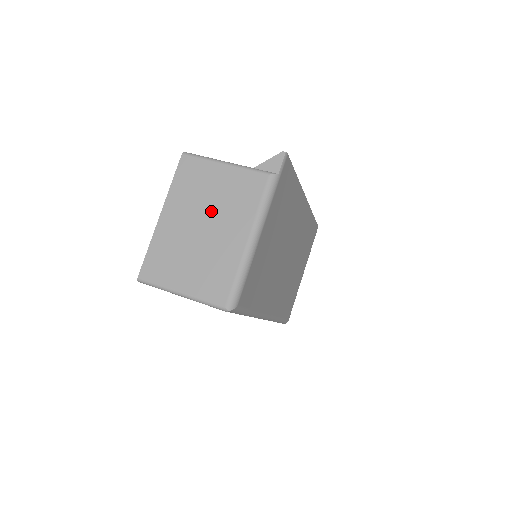
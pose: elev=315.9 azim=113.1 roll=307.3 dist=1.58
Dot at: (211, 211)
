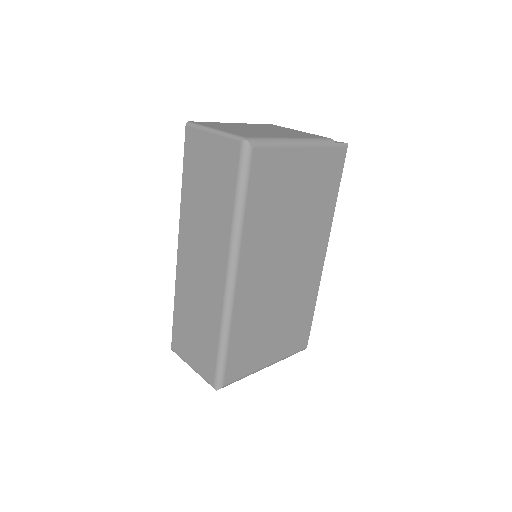
Dot at: (273, 130)
